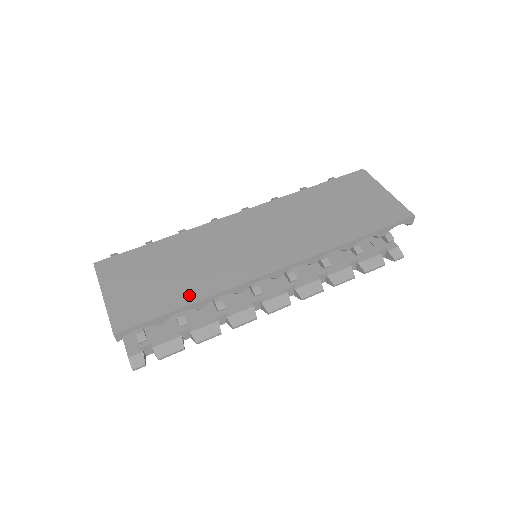
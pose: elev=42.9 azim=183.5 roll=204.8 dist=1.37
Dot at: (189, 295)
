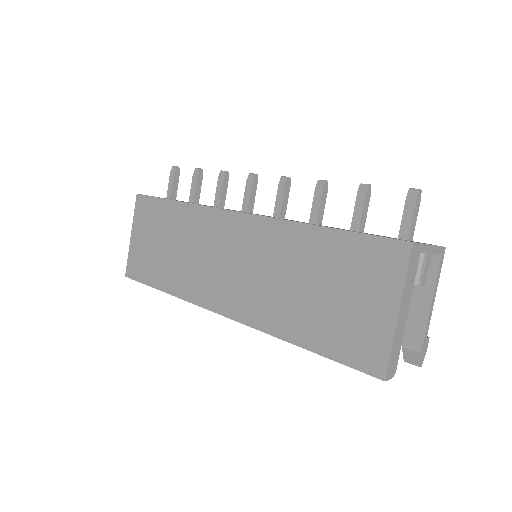
Dot at: (165, 282)
